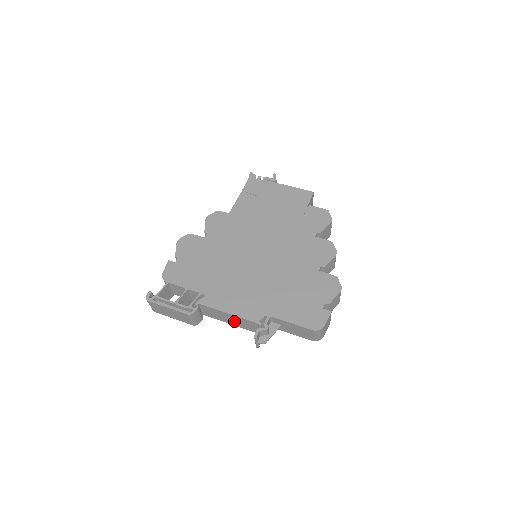
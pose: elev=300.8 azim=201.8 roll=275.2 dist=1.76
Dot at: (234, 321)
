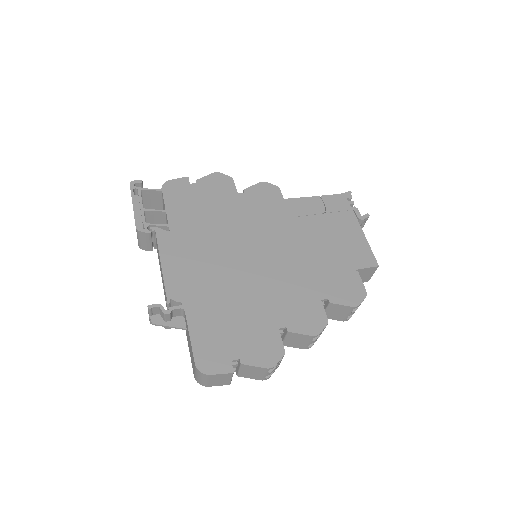
Dot at: occluded
